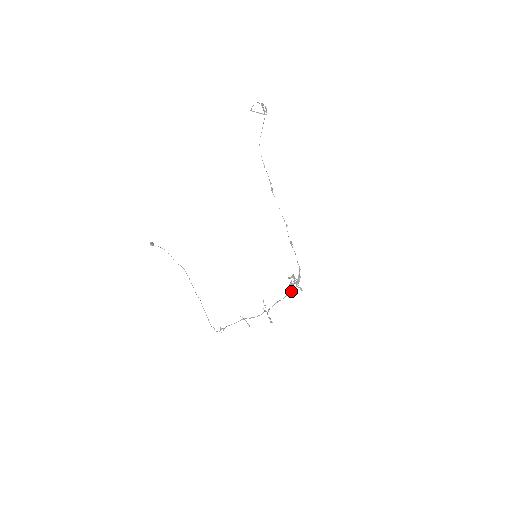
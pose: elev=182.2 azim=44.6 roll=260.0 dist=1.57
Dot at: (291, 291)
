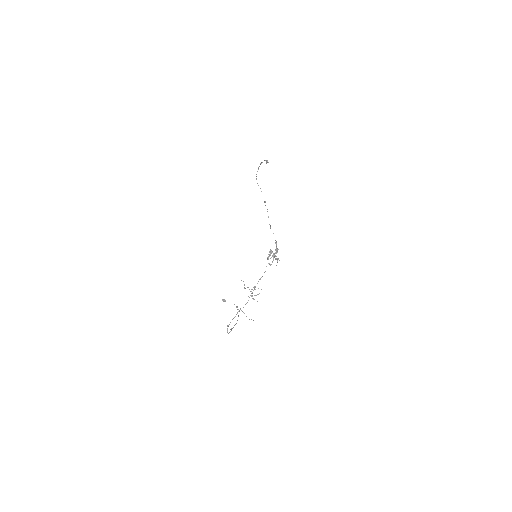
Dot at: occluded
